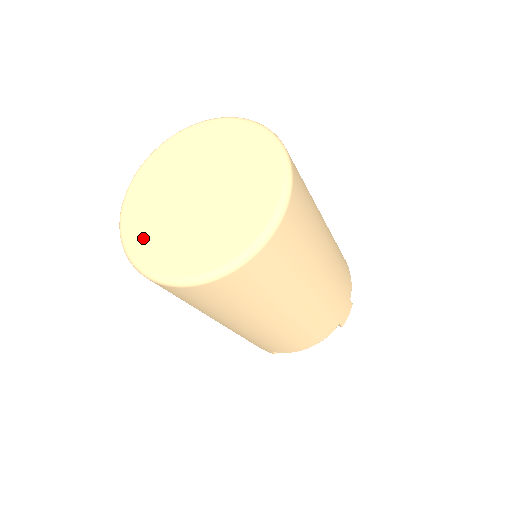
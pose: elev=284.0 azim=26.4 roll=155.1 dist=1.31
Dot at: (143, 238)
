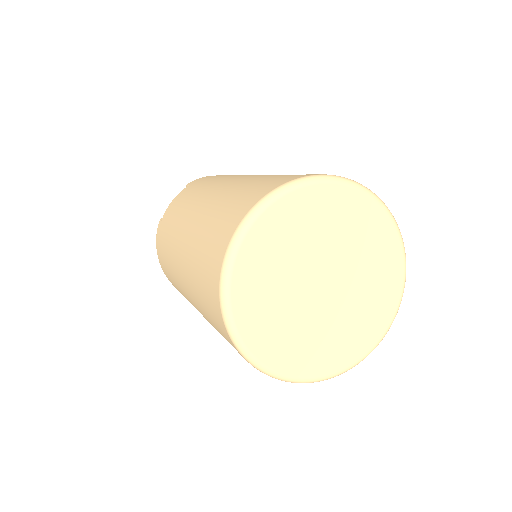
Dot at: (313, 359)
